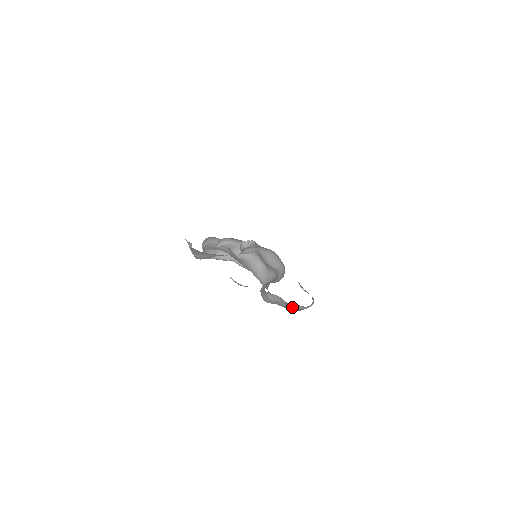
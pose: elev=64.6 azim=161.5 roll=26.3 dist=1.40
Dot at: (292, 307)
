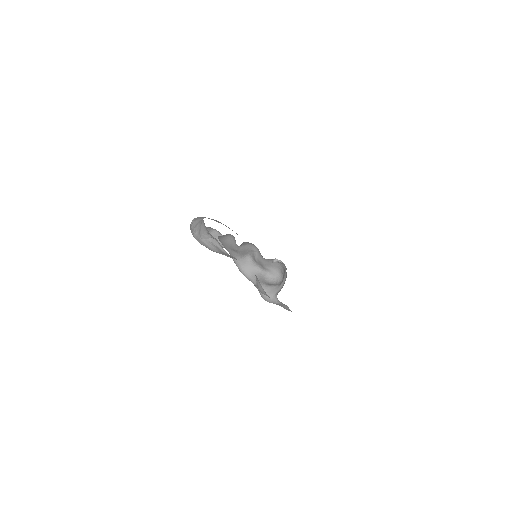
Dot at: (286, 309)
